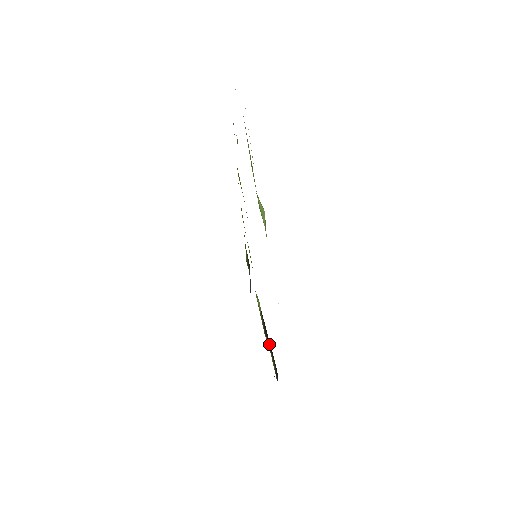
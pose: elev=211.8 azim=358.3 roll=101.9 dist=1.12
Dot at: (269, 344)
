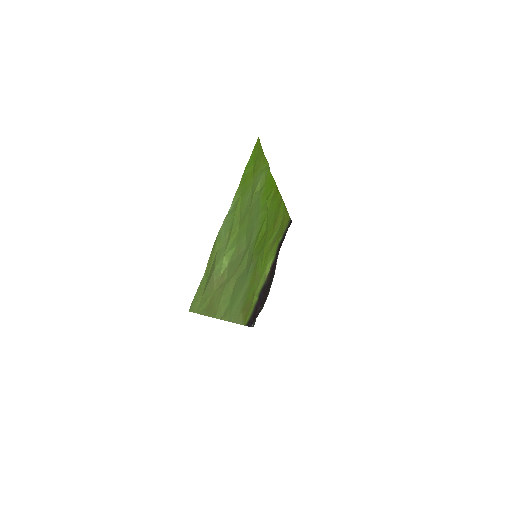
Dot at: (261, 298)
